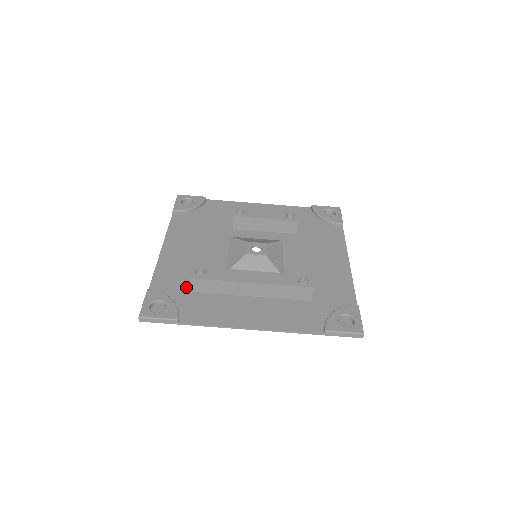
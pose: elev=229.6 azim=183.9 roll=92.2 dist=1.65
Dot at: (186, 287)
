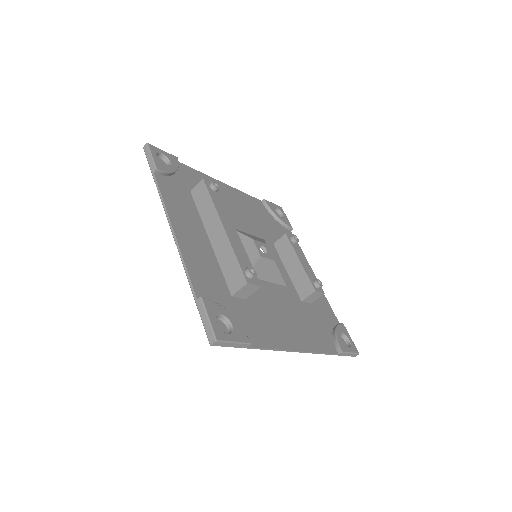
Dot at: occluded
